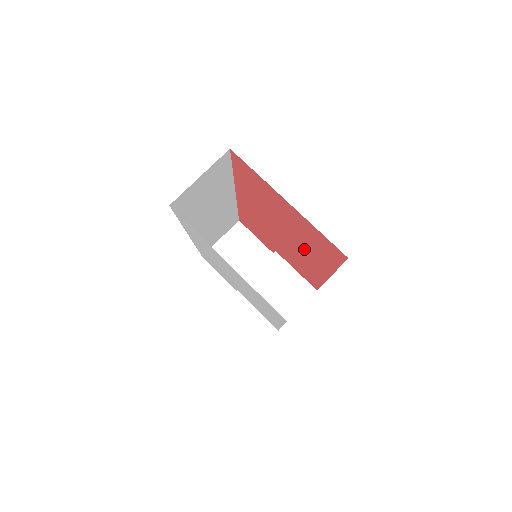
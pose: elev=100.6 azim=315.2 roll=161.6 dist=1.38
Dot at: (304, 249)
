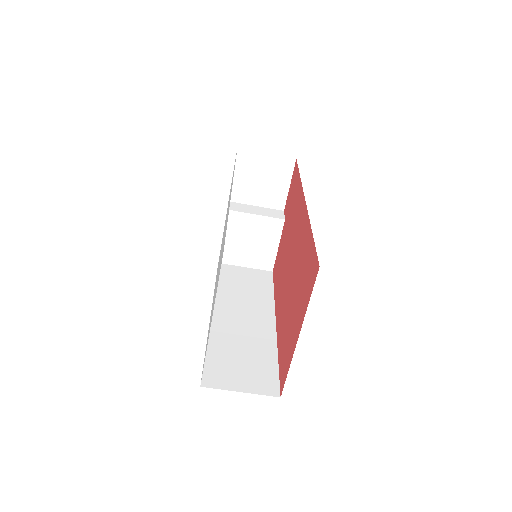
Dot at: (284, 304)
